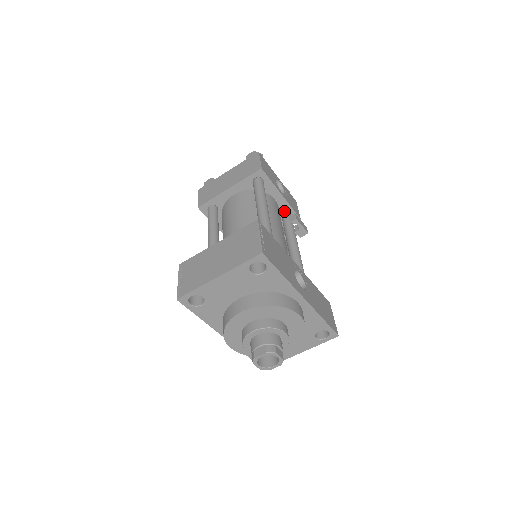
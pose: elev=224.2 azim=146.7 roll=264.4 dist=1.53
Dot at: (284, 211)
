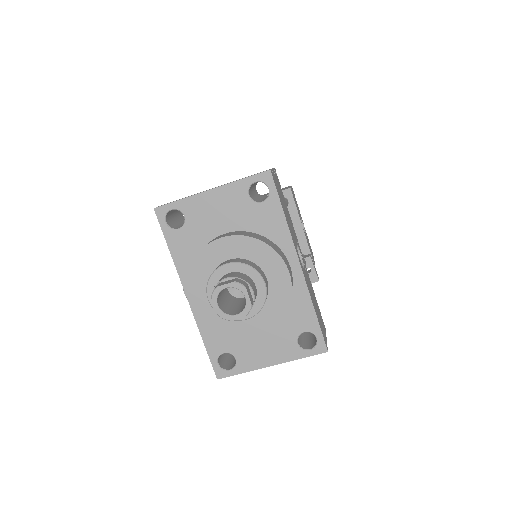
Dot at: occluded
